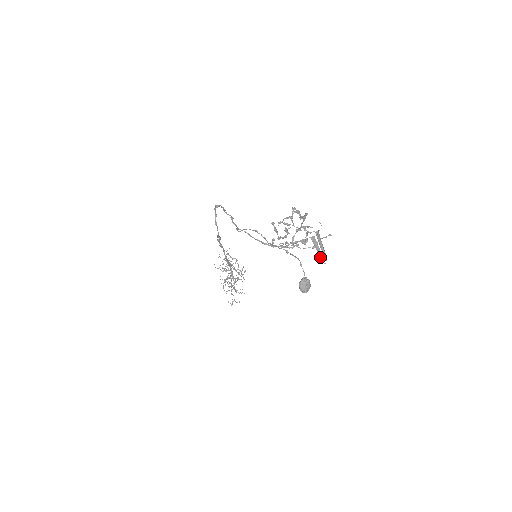
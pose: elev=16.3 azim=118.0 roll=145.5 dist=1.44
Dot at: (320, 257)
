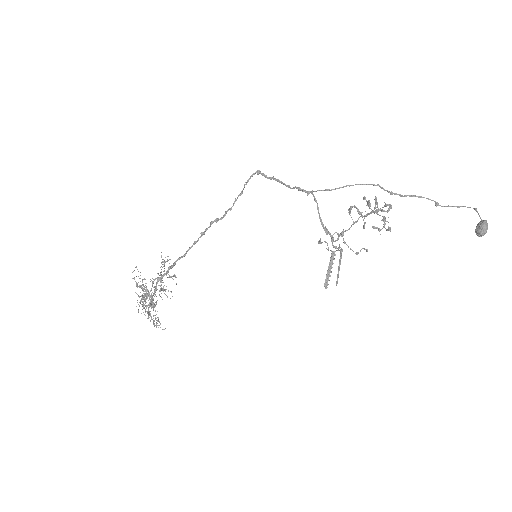
Dot at: (337, 275)
